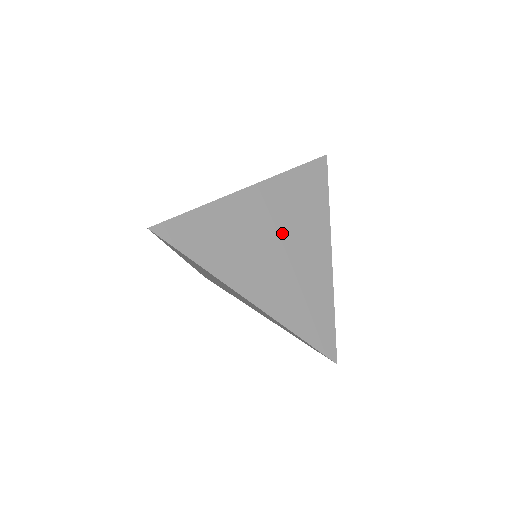
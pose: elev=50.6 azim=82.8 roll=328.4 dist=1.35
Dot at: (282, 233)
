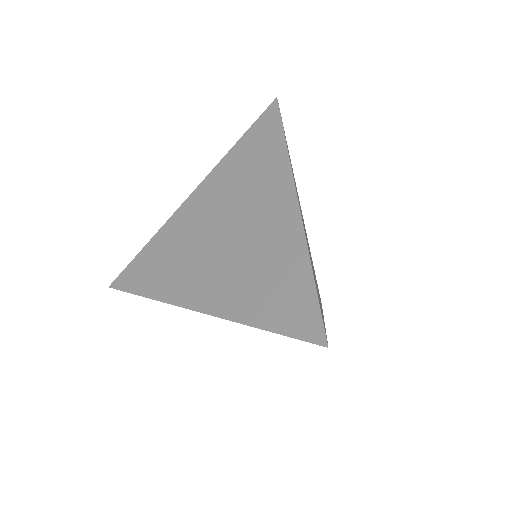
Dot at: (309, 249)
